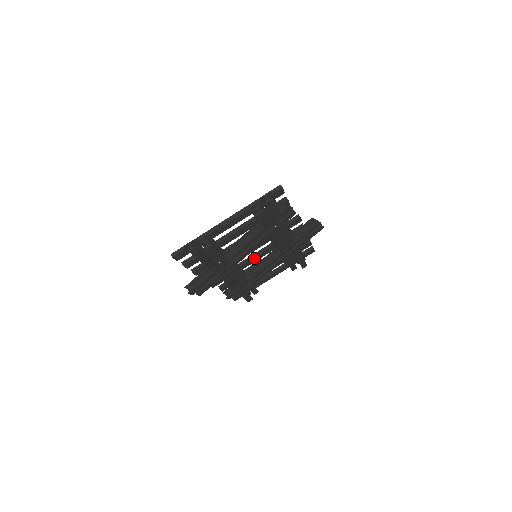
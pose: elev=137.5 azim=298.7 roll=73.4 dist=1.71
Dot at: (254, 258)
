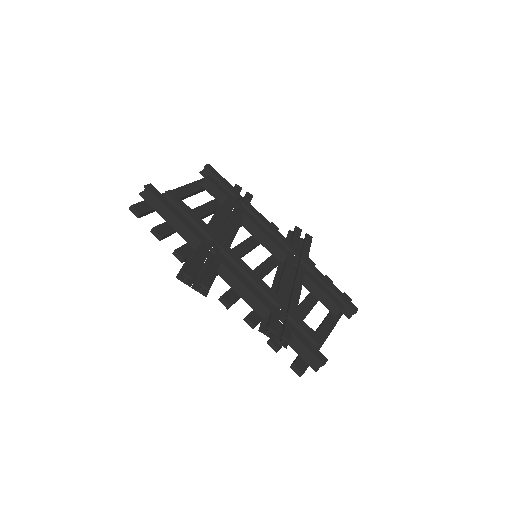
Dot at: (259, 268)
